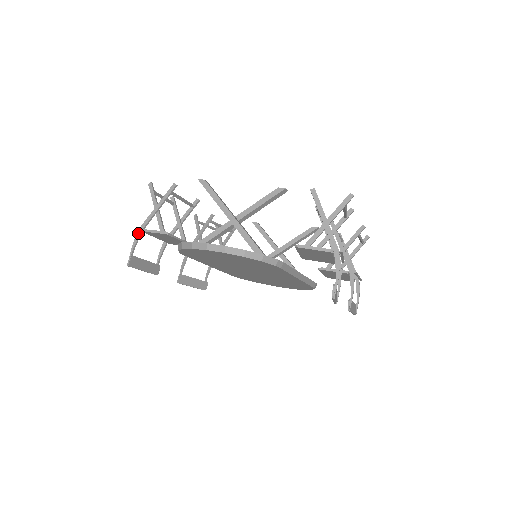
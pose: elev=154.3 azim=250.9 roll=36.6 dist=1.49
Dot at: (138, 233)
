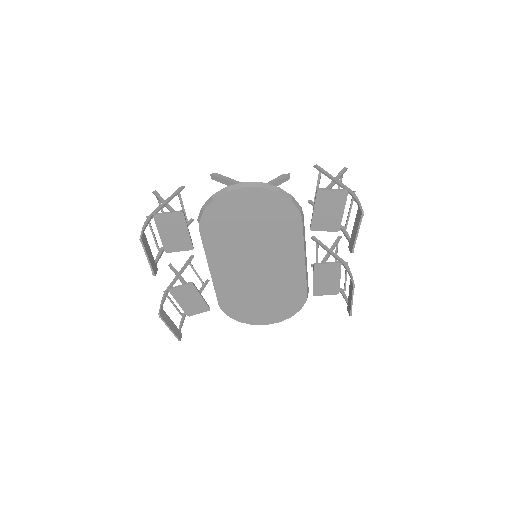
Dot at: (148, 218)
